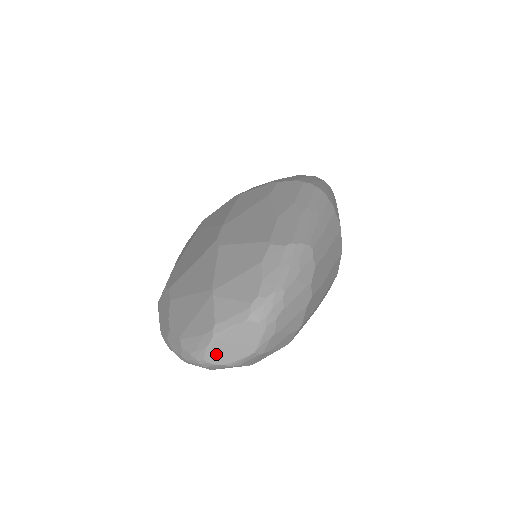
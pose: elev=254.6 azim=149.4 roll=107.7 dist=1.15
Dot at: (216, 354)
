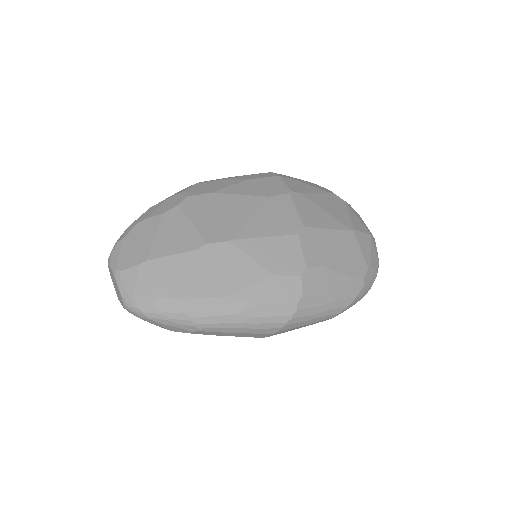
Dot at: (111, 273)
